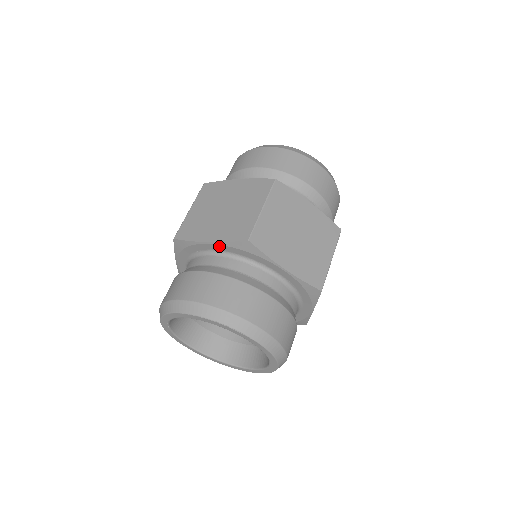
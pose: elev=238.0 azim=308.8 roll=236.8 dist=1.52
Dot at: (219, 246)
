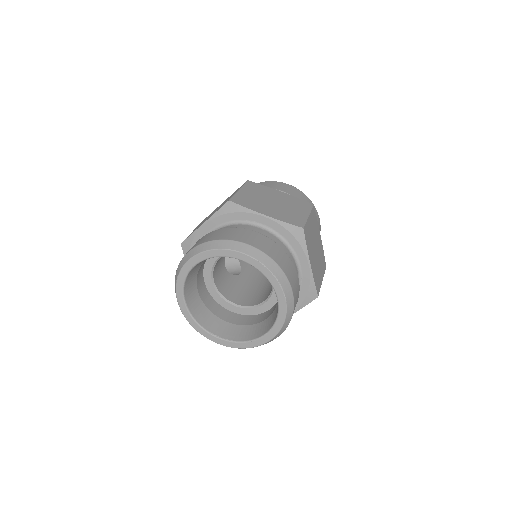
Dot at: (273, 223)
